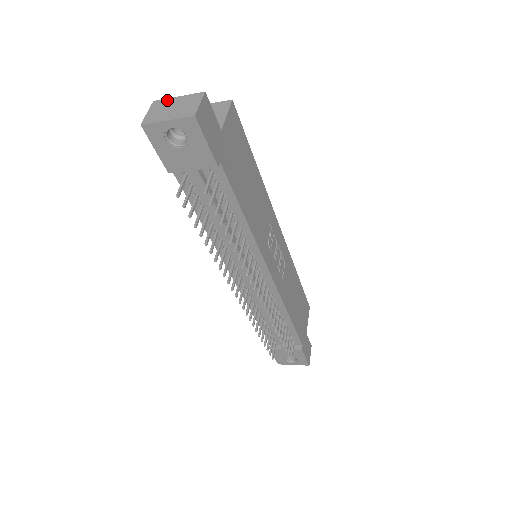
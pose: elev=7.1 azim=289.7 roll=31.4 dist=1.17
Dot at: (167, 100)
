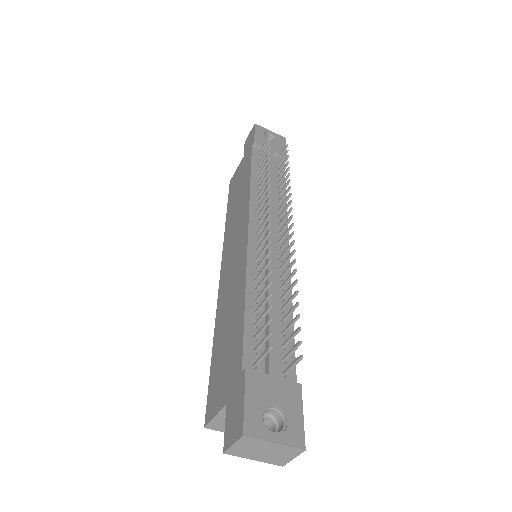
Dot at: occluded
